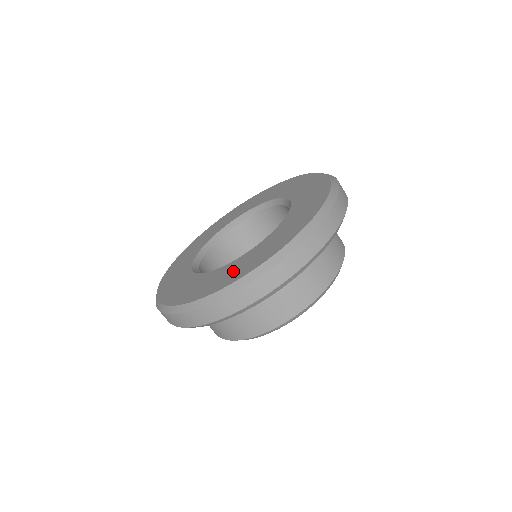
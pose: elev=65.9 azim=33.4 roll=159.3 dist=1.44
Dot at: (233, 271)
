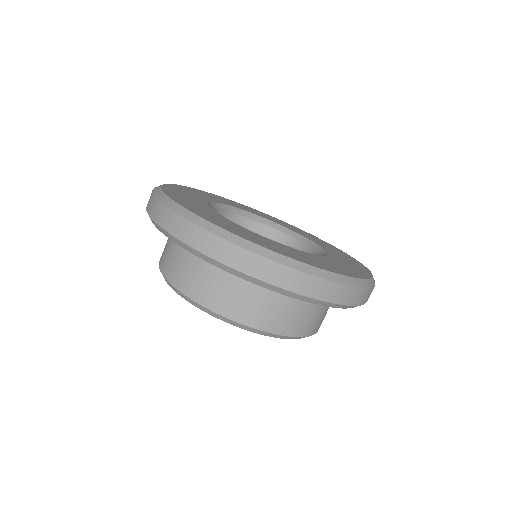
Dot at: (240, 230)
